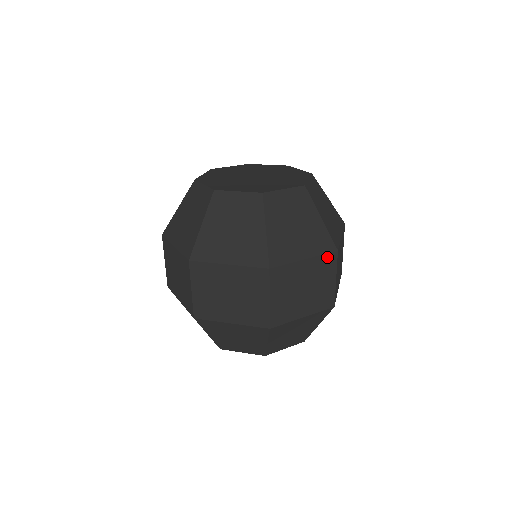
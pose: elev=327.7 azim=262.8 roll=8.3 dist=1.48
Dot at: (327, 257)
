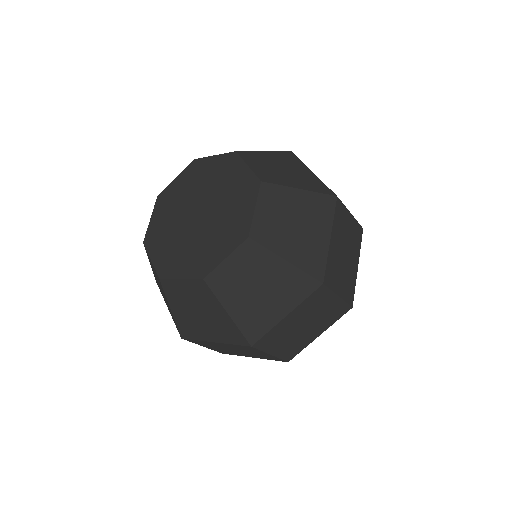
Dot at: (242, 346)
